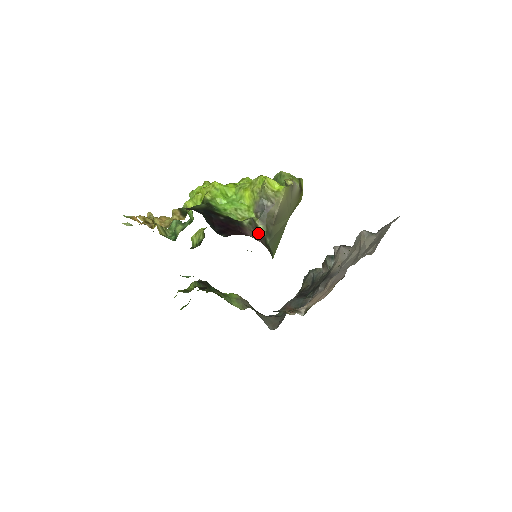
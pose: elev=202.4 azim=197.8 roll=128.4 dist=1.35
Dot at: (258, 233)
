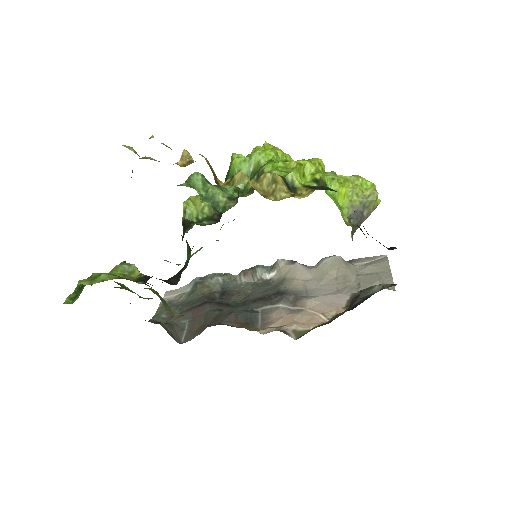
Dot at: occluded
